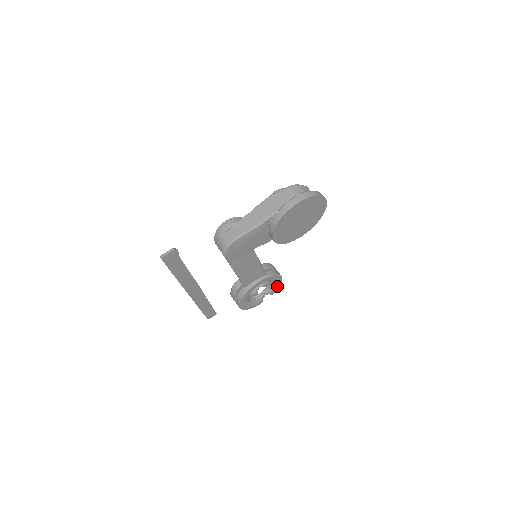
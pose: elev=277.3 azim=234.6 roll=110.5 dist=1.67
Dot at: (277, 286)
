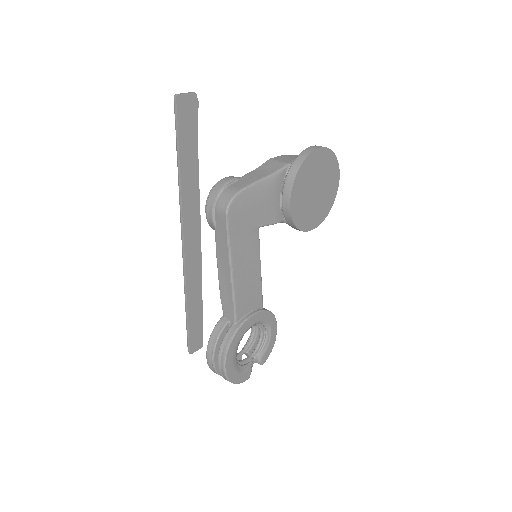
Dot at: (269, 347)
